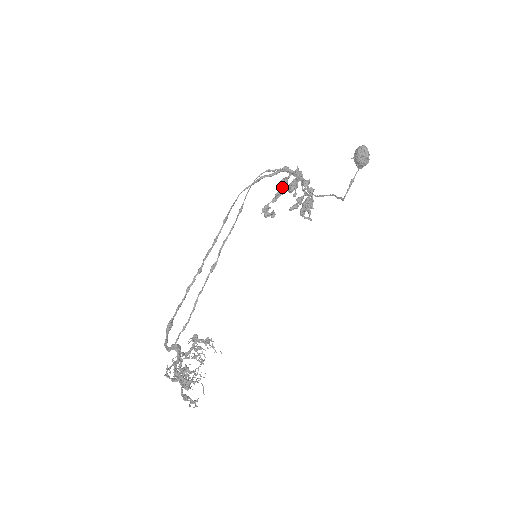
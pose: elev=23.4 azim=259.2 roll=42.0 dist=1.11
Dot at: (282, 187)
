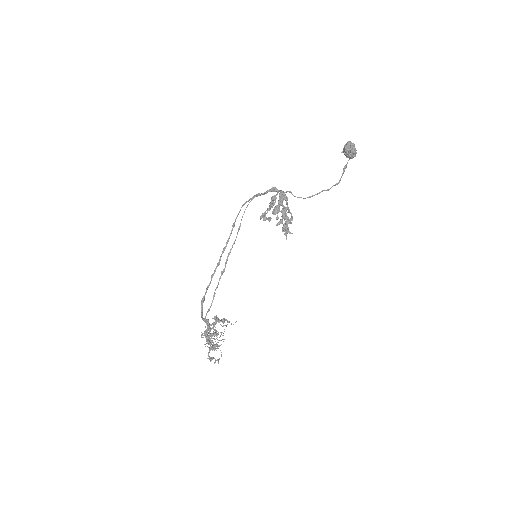
Dot at: (272, 203)
